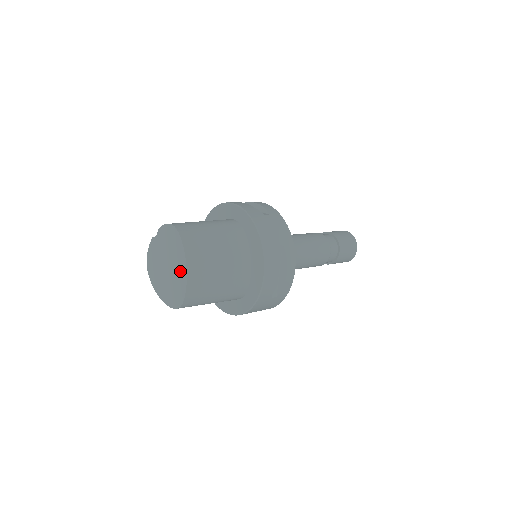
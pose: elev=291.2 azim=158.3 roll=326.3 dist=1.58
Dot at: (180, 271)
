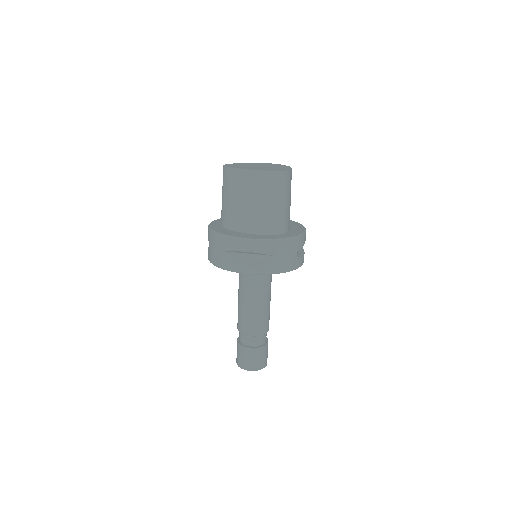
Dot at: (282, 167)
